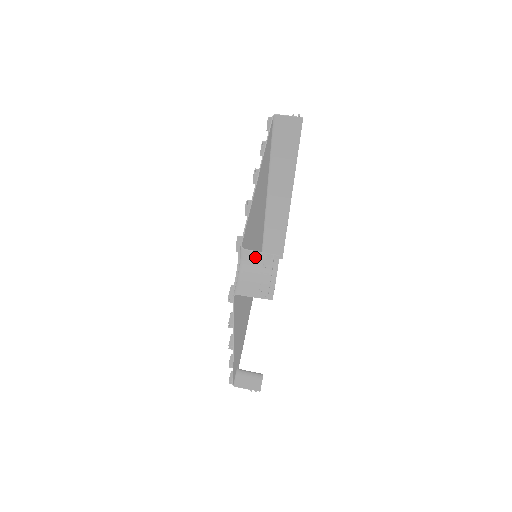
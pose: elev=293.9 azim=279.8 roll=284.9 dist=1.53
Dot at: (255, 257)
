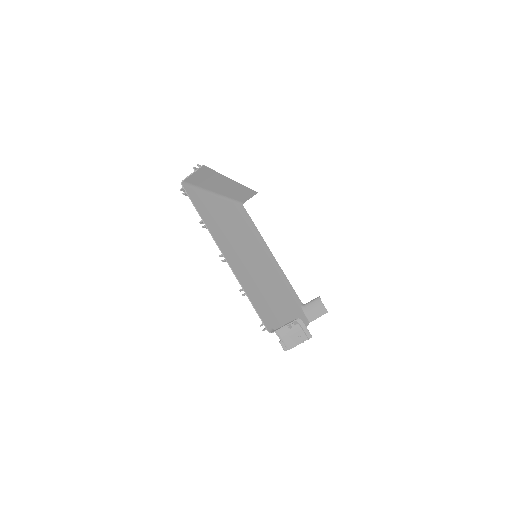
Dot at: occluded
